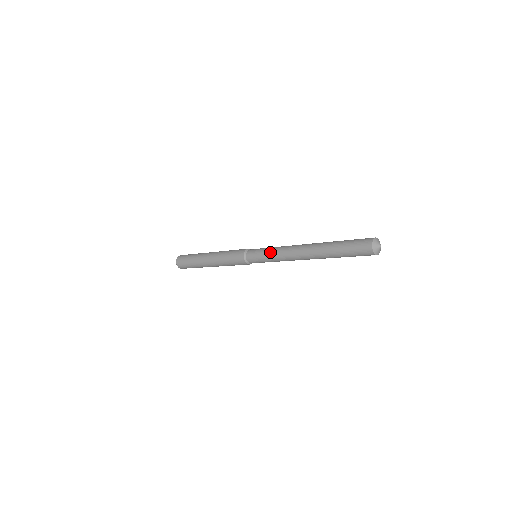
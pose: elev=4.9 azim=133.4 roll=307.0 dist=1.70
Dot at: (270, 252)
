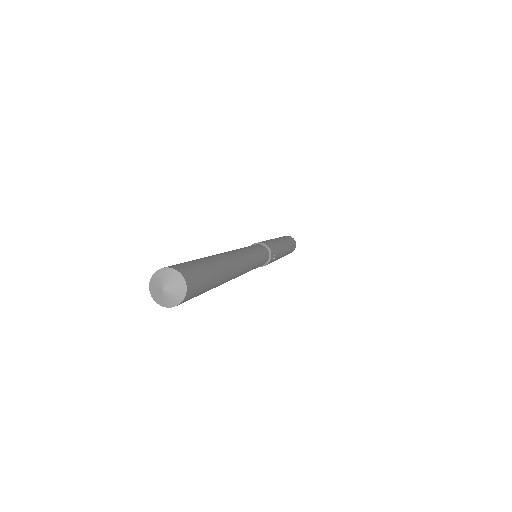
Dot at: occluded
